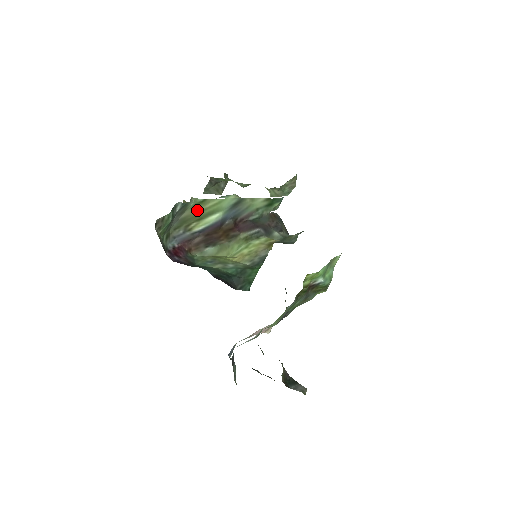
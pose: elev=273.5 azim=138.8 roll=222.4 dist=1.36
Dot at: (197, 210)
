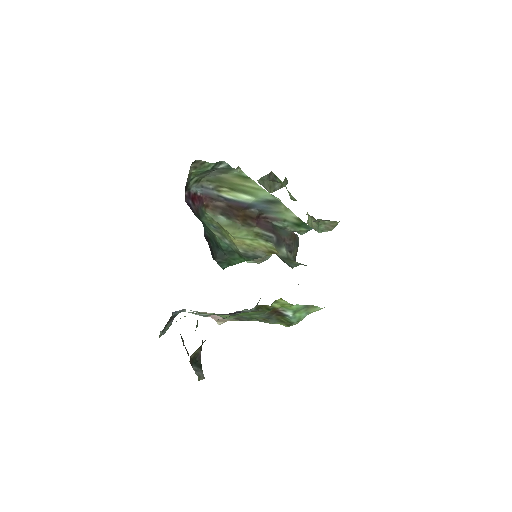
Dot at: (236, 180)
